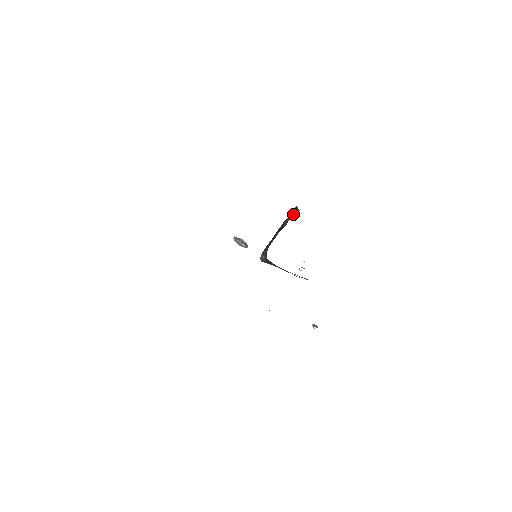
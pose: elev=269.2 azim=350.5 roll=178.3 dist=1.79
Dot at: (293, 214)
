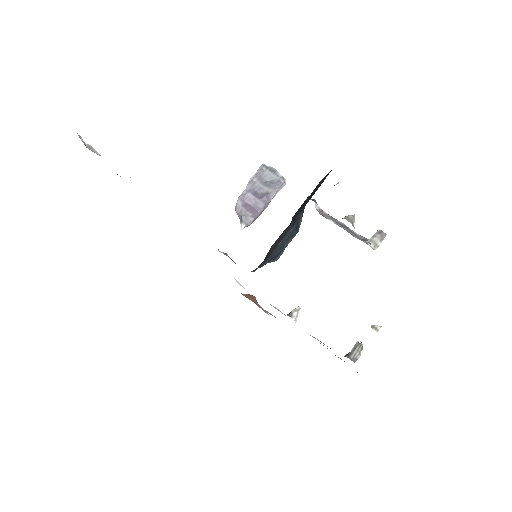
Dot at: (297, 223)
